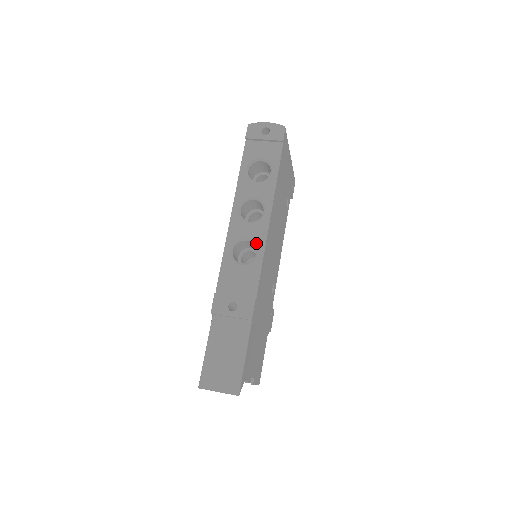
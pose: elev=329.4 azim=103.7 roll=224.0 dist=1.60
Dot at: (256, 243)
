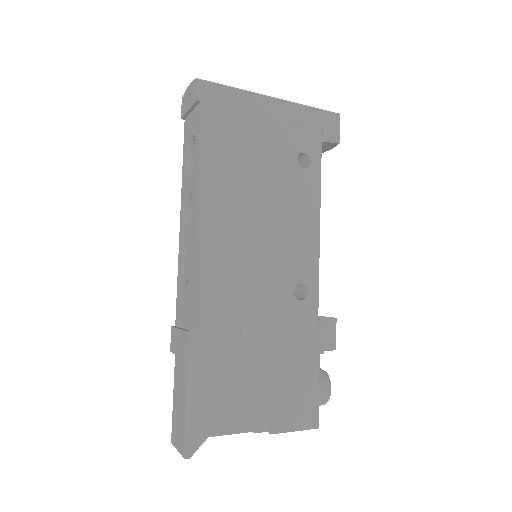
Dot at: (190, 253)
